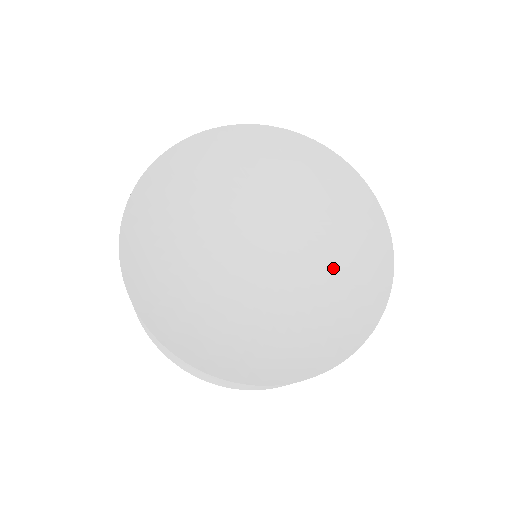
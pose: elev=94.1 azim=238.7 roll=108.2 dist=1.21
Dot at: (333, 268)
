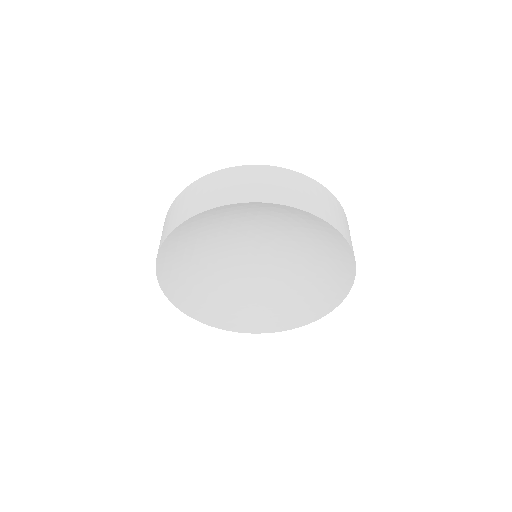
Dot at: (313, 262)
